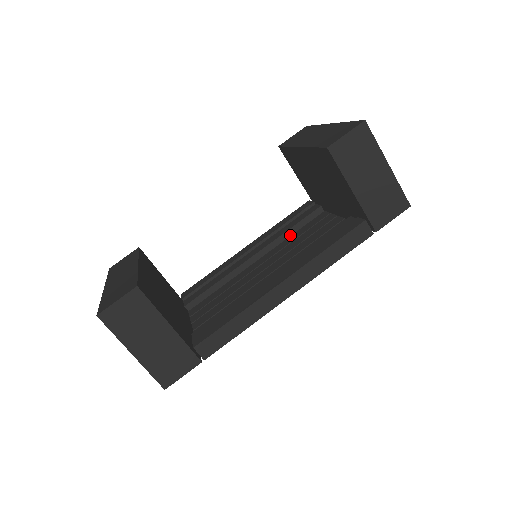
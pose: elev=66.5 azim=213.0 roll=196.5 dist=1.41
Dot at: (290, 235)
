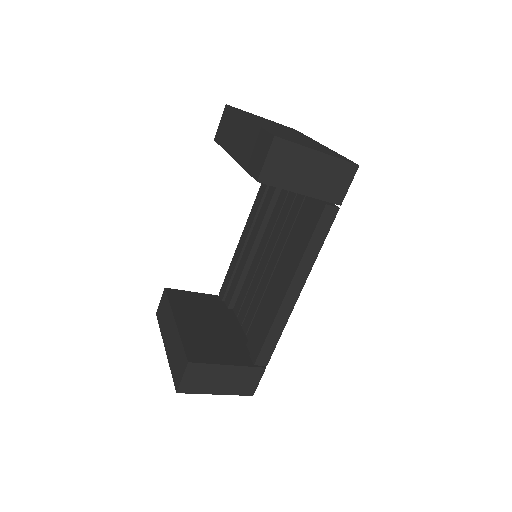
Dot at: (272, 209)
